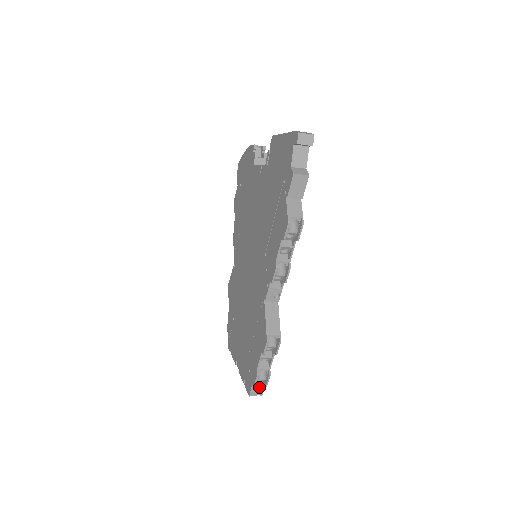
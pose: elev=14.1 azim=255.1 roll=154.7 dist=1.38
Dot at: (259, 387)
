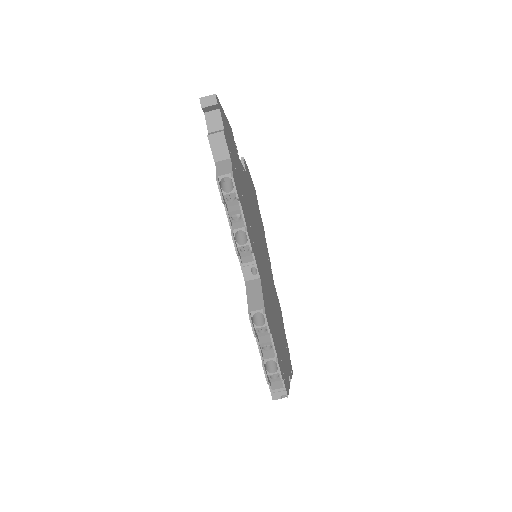
Dot at: (279, 386)
